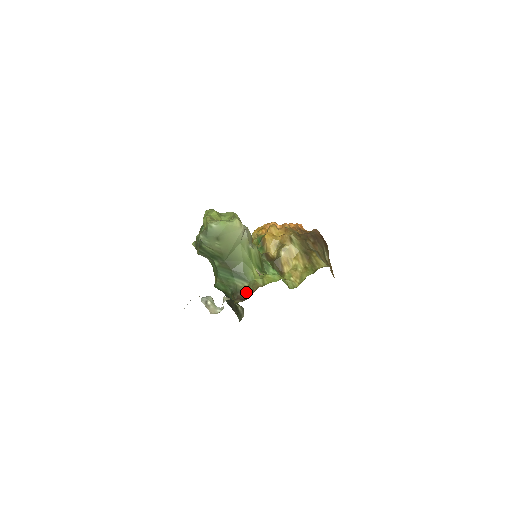
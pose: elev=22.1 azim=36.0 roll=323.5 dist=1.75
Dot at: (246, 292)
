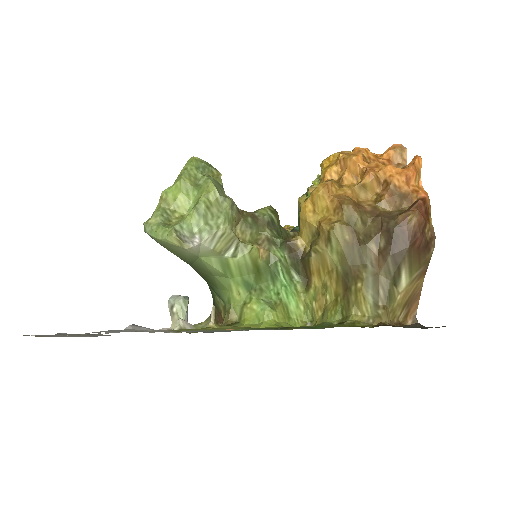
Dot at: (221, 314)
